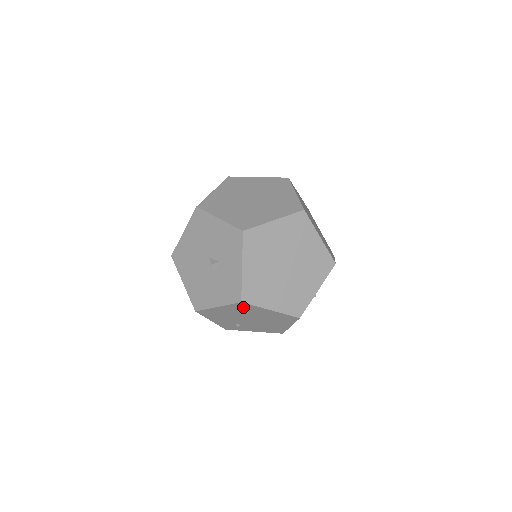
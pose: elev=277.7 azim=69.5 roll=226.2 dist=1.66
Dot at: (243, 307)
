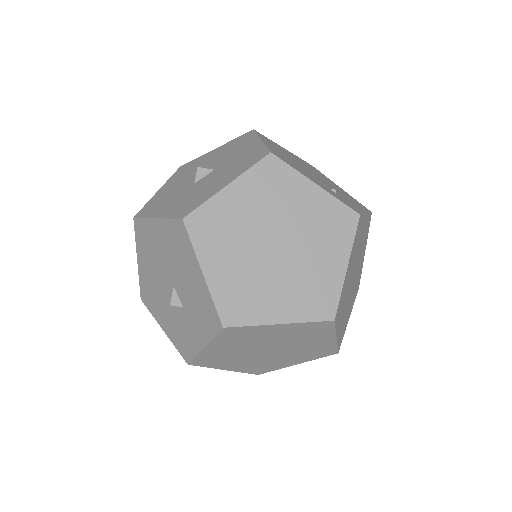
Dot at: occluded
